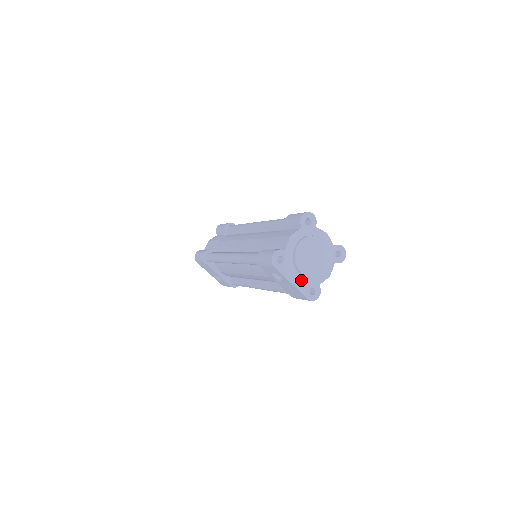
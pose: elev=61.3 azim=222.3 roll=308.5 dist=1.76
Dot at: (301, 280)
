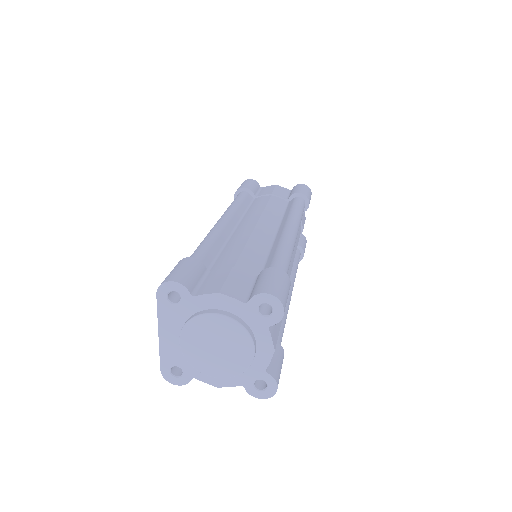
Dot at: (175, 346)
